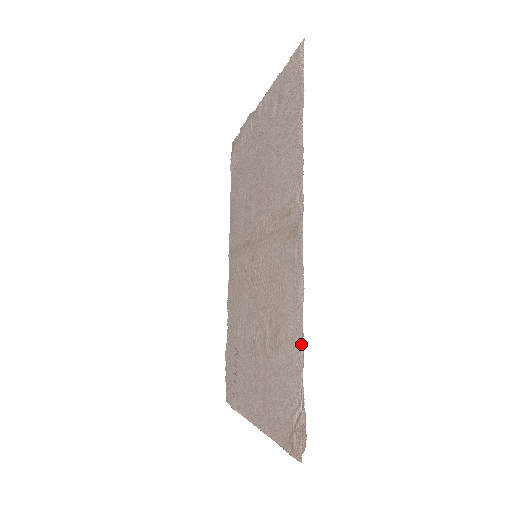
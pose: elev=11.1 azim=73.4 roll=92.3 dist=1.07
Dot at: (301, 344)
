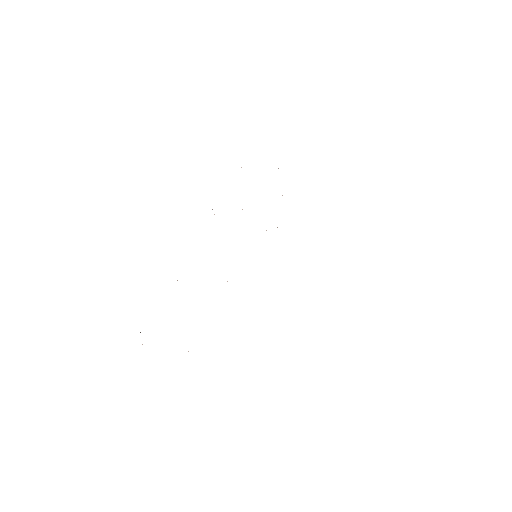
Dot at: occluded
